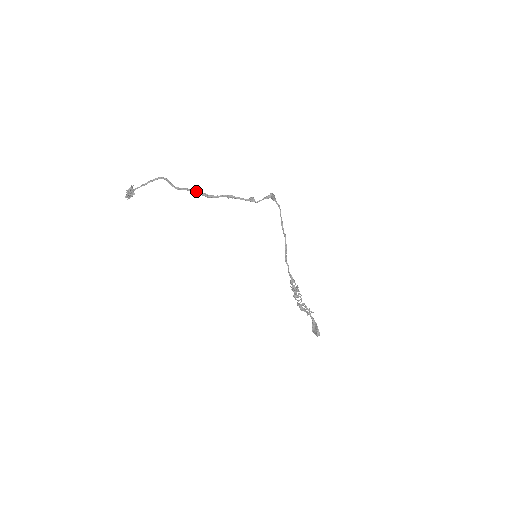
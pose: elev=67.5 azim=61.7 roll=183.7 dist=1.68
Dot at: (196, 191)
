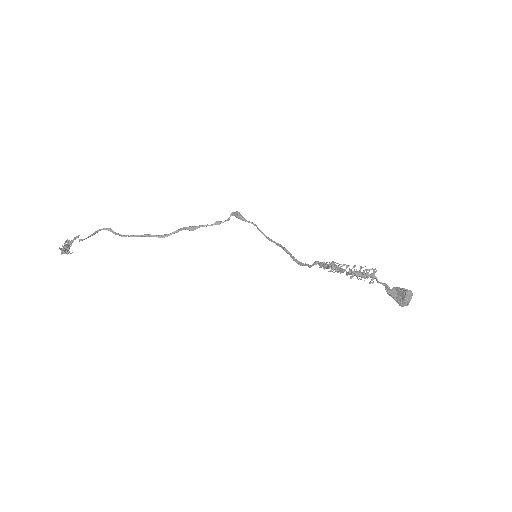
Dot at: (150, 235)
